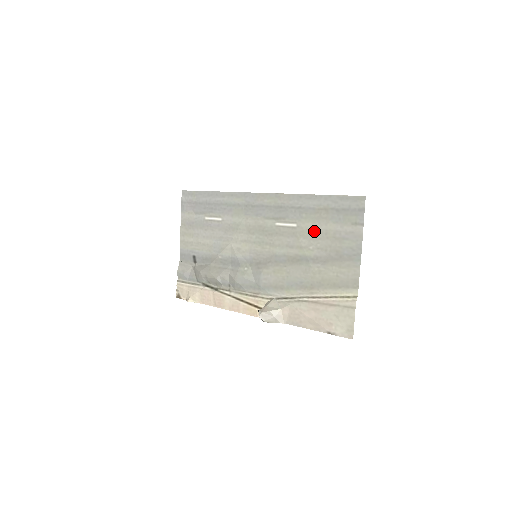
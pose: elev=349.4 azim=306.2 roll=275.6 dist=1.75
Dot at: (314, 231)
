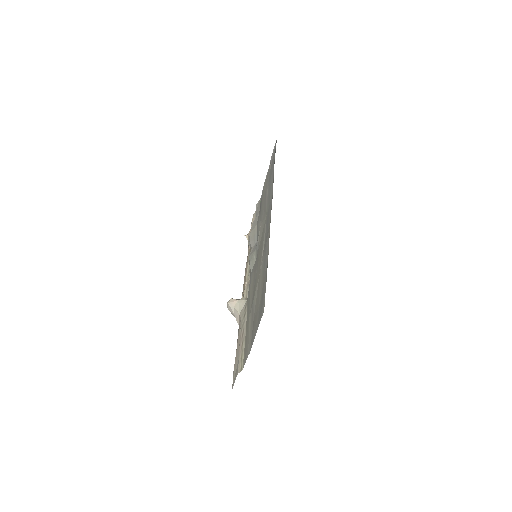
Dot at: (259, 288)
